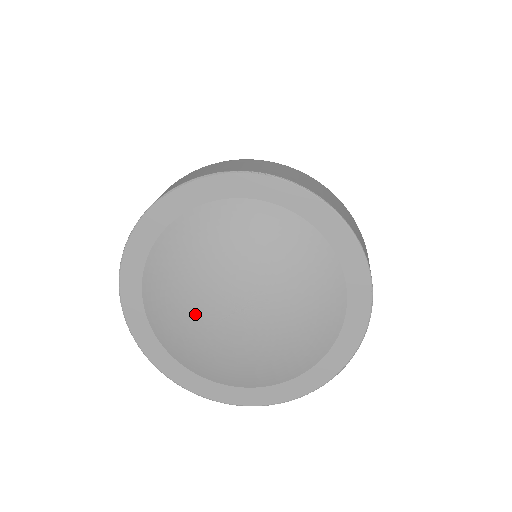
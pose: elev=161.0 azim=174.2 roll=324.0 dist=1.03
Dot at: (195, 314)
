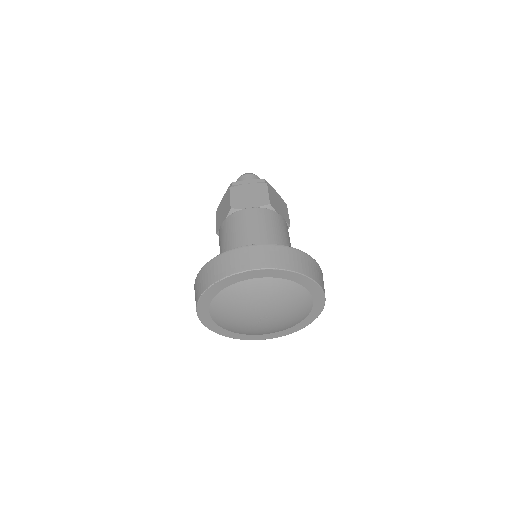
Dot at: (245, 325)
